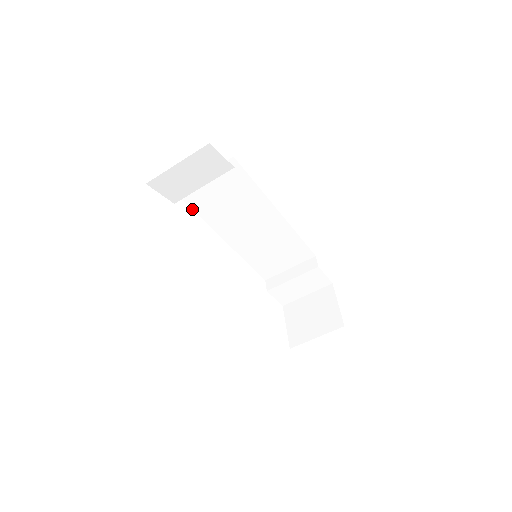
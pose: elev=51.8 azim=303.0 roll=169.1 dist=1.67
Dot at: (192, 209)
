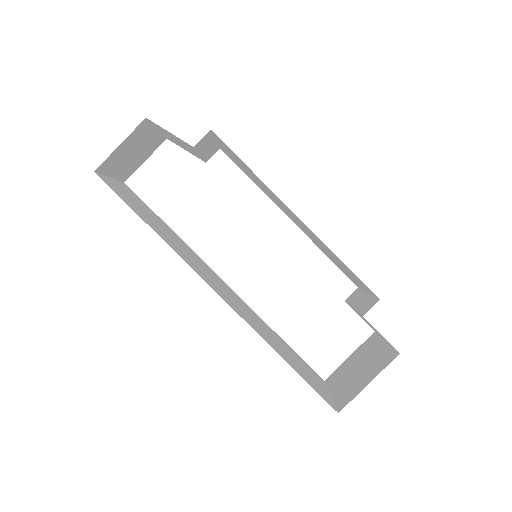
Dot at: occluded
